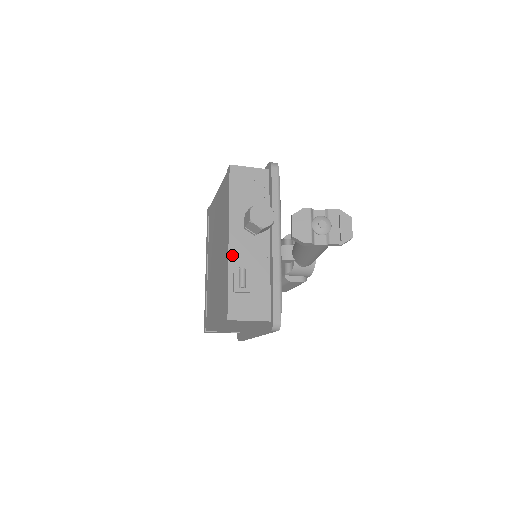
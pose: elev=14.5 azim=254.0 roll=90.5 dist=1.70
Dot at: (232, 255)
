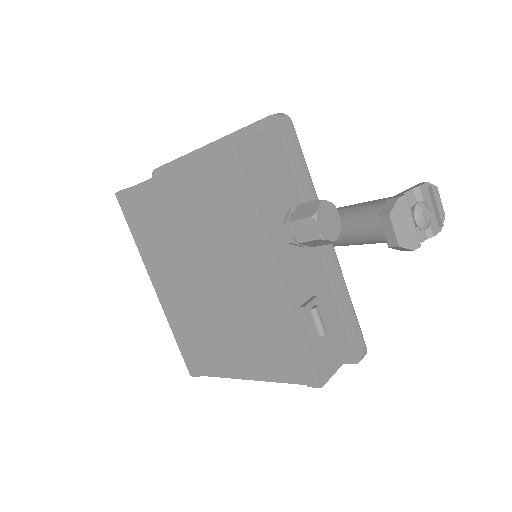
Dot at: (292, 293)
